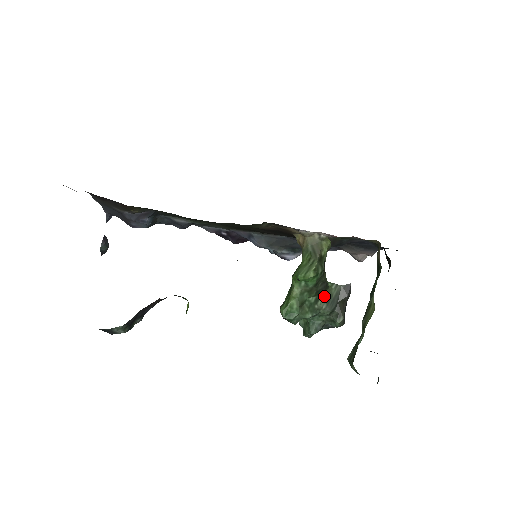
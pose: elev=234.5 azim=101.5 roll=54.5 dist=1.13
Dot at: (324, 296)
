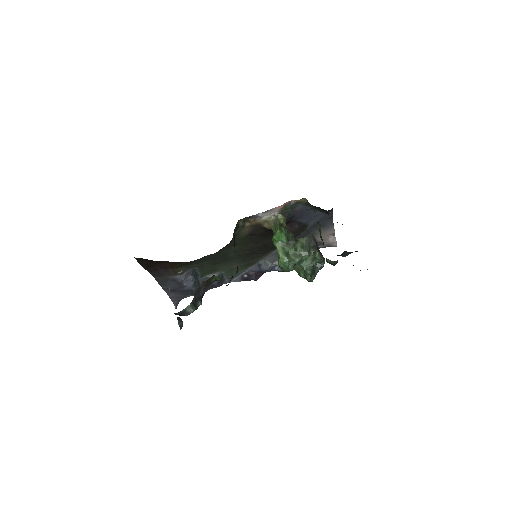
Dot at: (299, 246)
